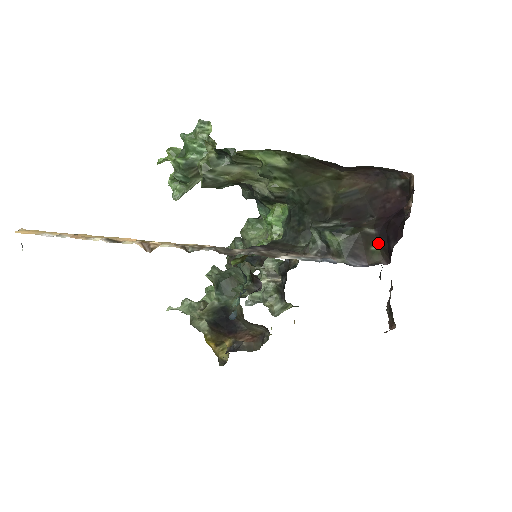
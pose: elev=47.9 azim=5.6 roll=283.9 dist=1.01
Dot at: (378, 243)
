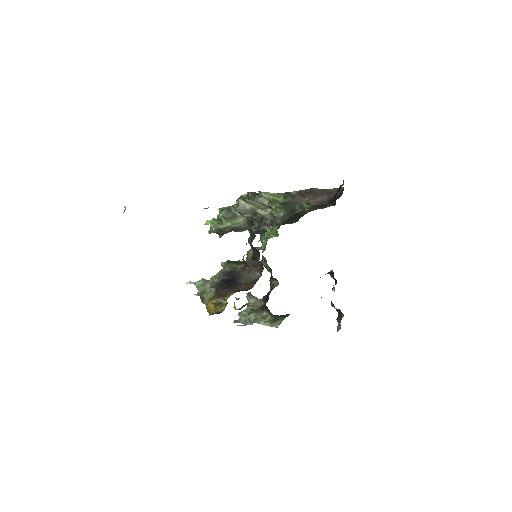
Dot at: (329, 204)
